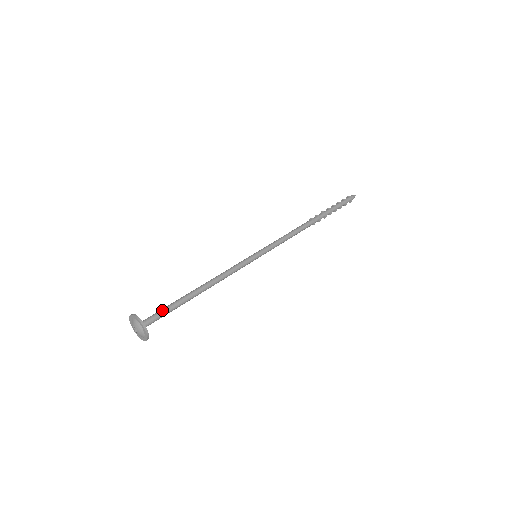
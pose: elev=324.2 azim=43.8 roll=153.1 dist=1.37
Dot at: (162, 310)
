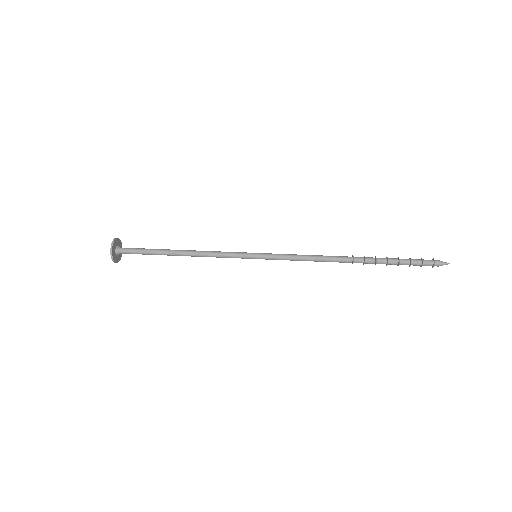
Dot at: (140, 248)
